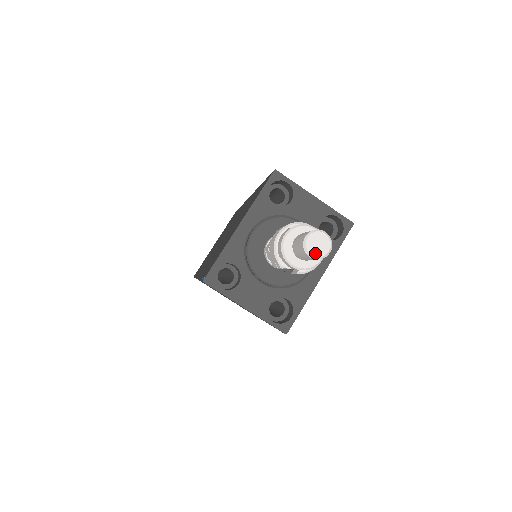
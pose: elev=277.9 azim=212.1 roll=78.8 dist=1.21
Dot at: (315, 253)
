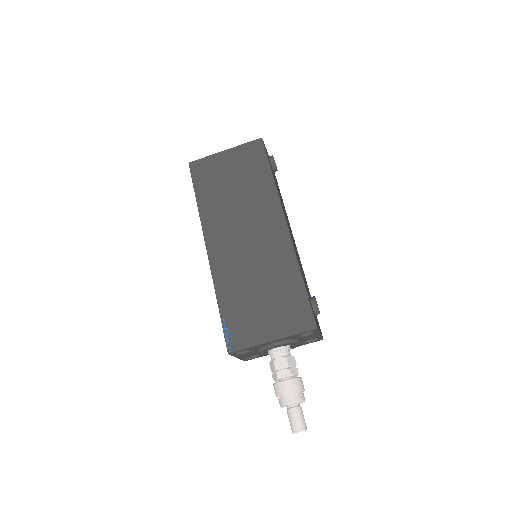
Dot at: occluded
